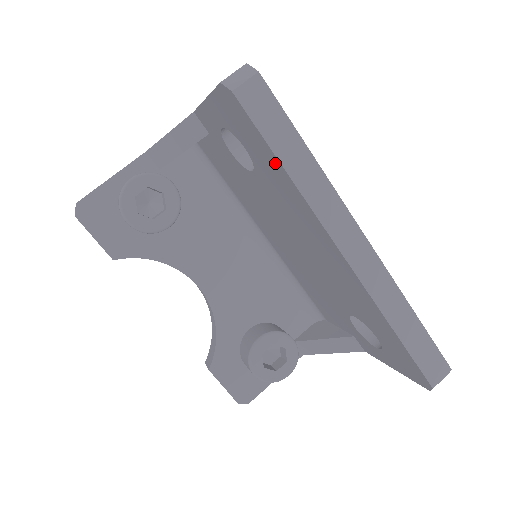
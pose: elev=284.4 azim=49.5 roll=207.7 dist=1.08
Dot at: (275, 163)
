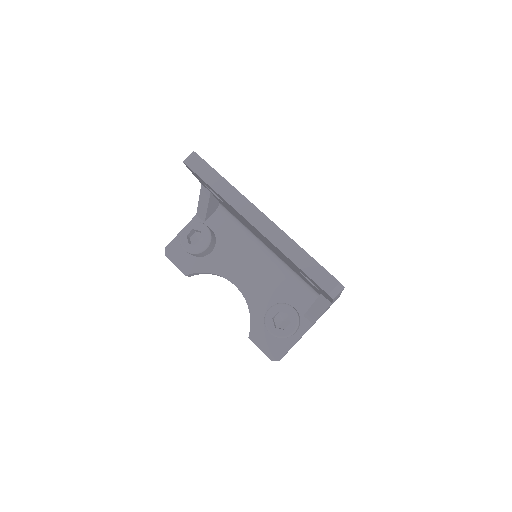
Dot at: (212, 189)
